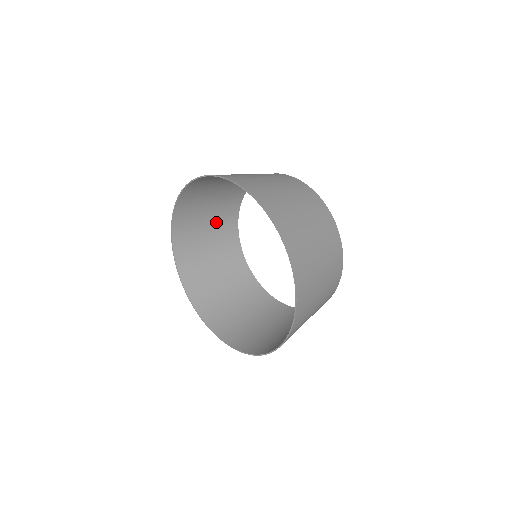
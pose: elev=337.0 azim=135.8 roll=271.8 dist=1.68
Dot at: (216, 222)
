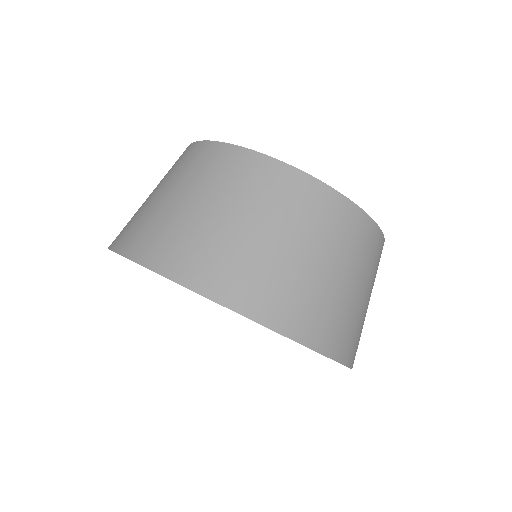
Dot at: occluded
